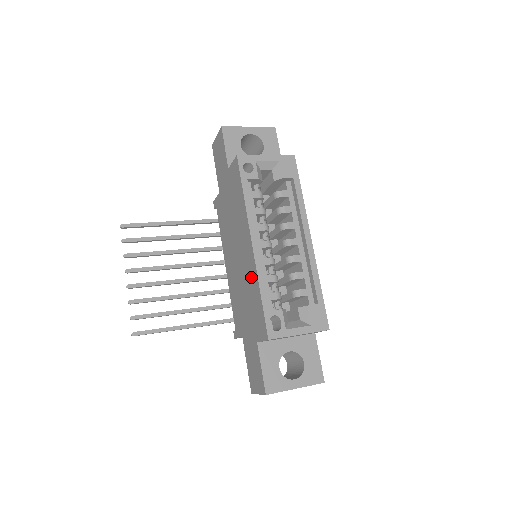
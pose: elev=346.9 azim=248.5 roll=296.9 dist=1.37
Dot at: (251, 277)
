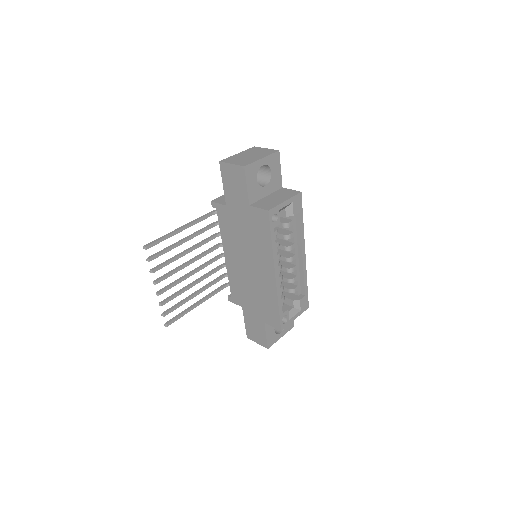
Dot at: (268, 291)
